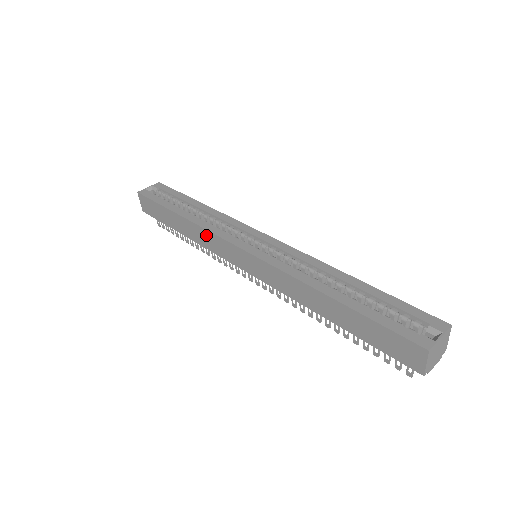
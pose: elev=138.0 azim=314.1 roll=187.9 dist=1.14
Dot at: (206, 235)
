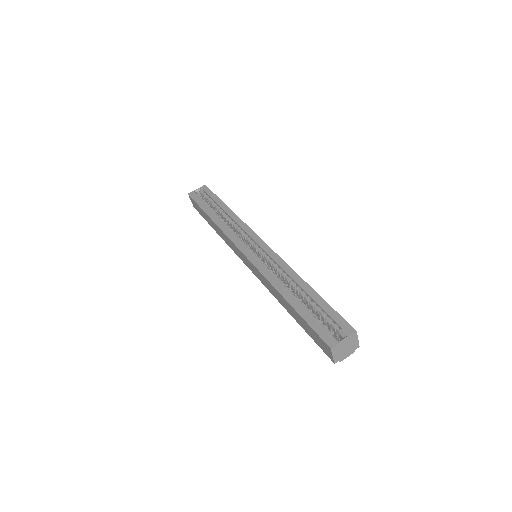
Dot at: (225, 236)
